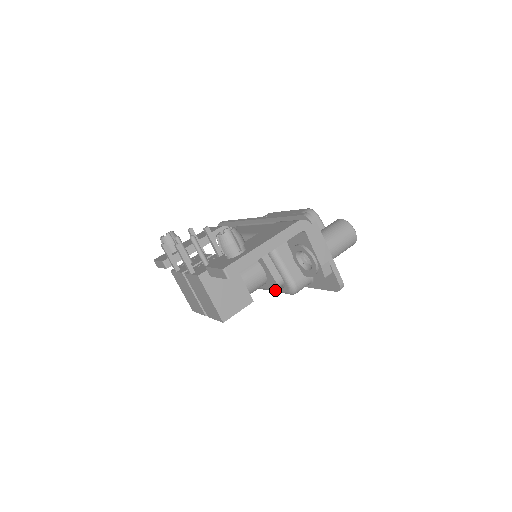
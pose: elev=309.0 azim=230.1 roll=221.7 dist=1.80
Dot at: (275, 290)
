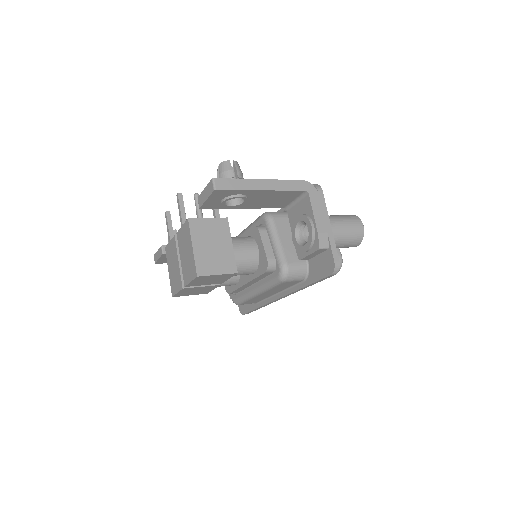
Dot at: (265, 283)
